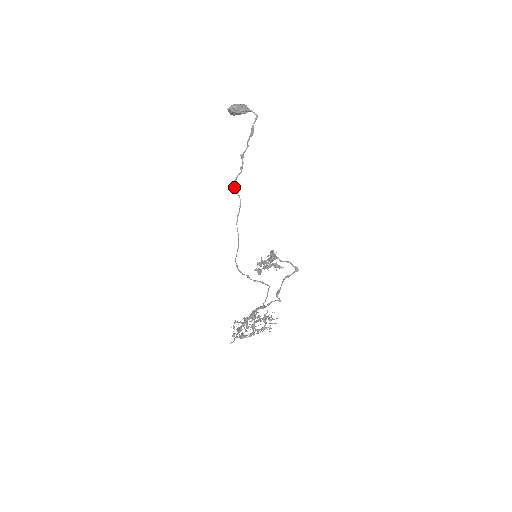
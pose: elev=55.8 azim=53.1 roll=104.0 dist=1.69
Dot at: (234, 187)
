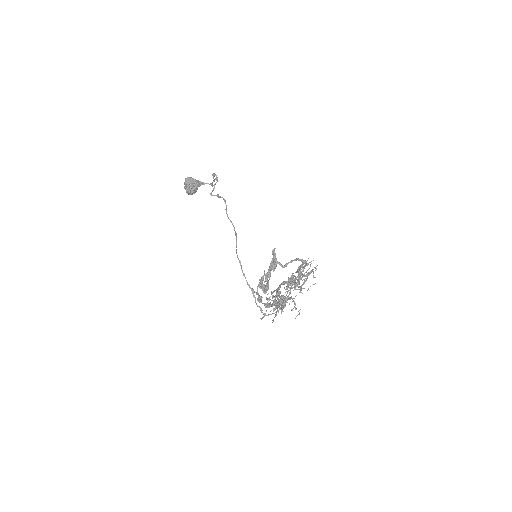
Dot at: (214, 195)
